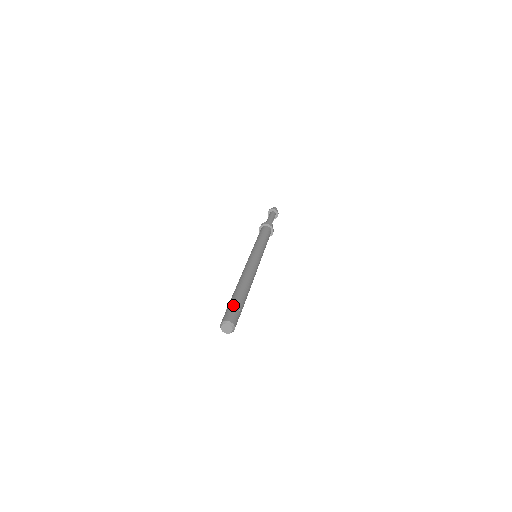
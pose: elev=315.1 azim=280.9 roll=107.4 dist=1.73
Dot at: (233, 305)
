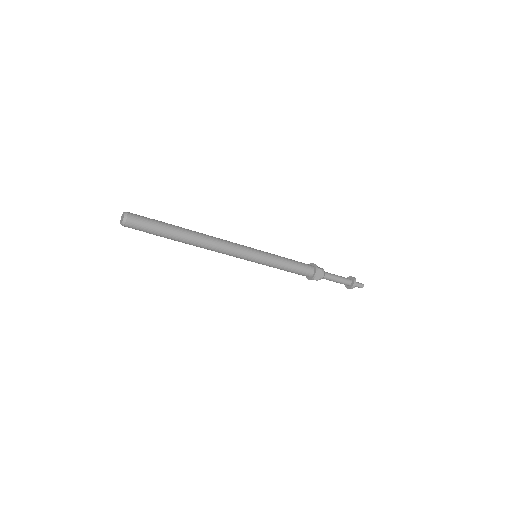
Dot at: (153, 219)
